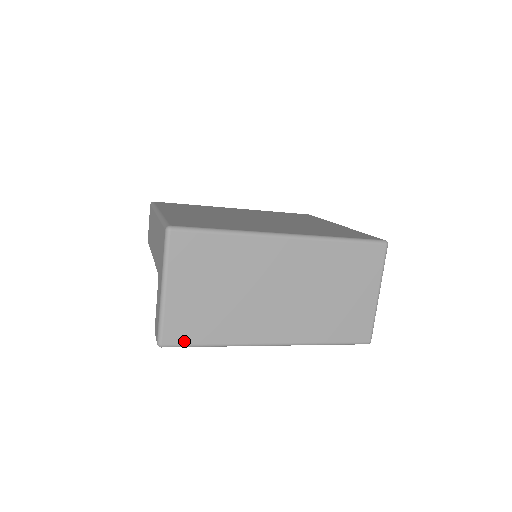
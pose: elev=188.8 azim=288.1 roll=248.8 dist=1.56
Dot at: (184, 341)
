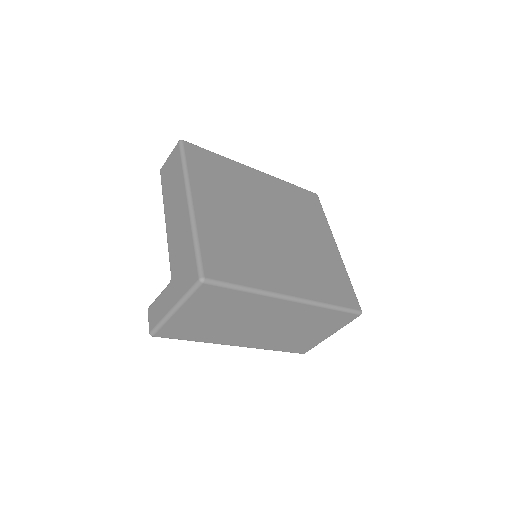
Dot at: (172, 337)
